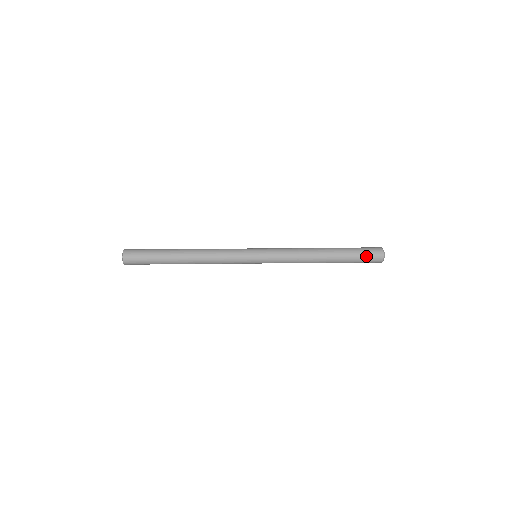
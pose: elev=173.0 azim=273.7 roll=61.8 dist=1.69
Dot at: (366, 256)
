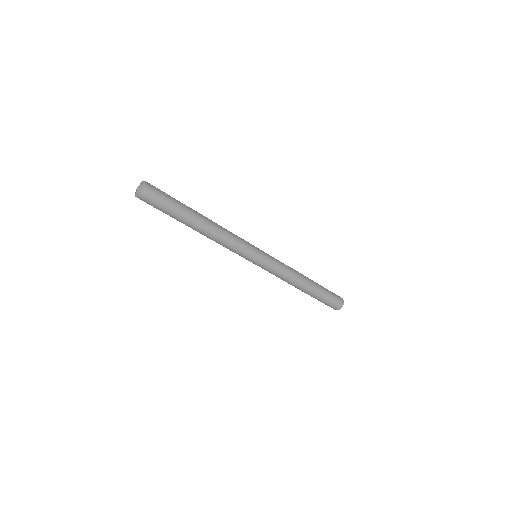
Dot at: (331, 292)
